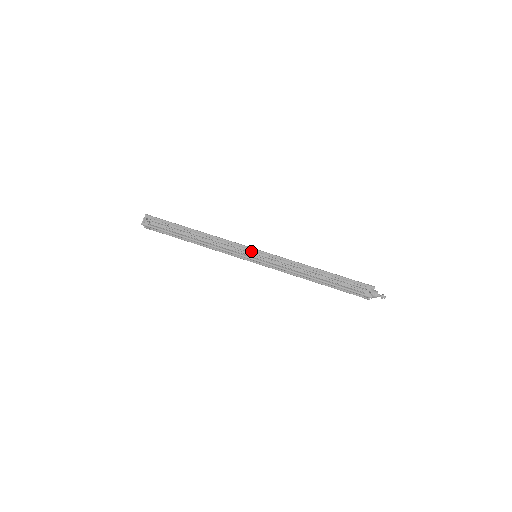
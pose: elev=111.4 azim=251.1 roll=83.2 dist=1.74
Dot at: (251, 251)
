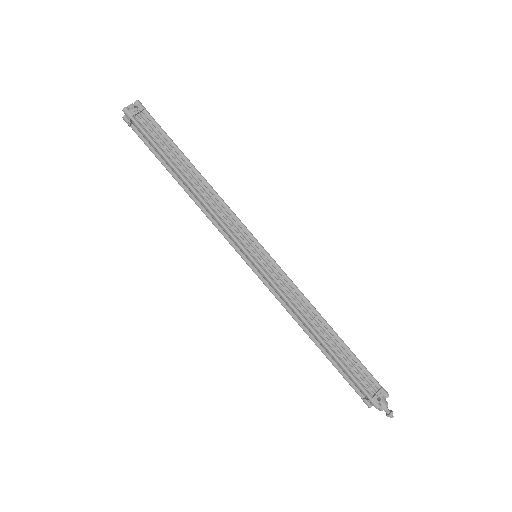
Dot at: (254, 245)
